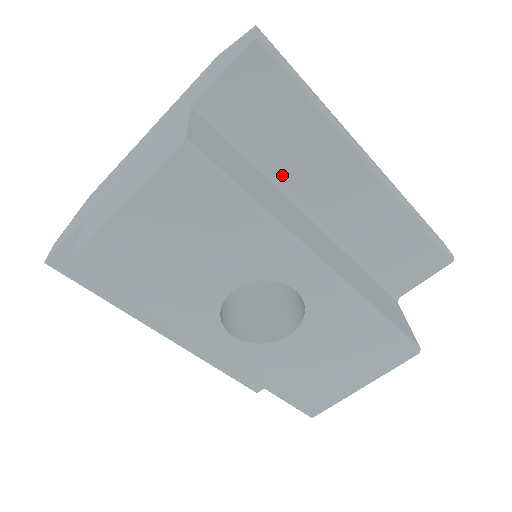
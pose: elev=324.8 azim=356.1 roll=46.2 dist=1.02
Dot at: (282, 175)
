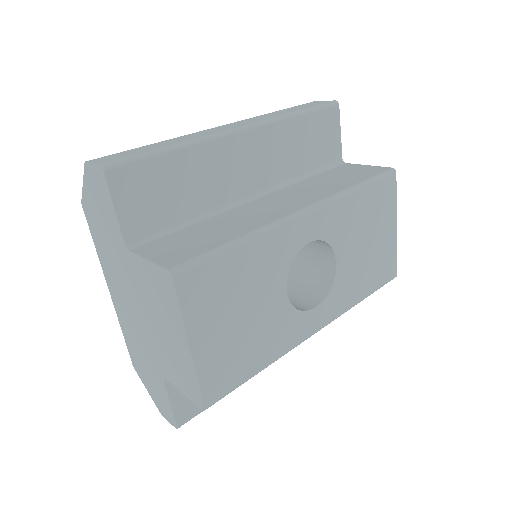
Dot at: (212, 204)
